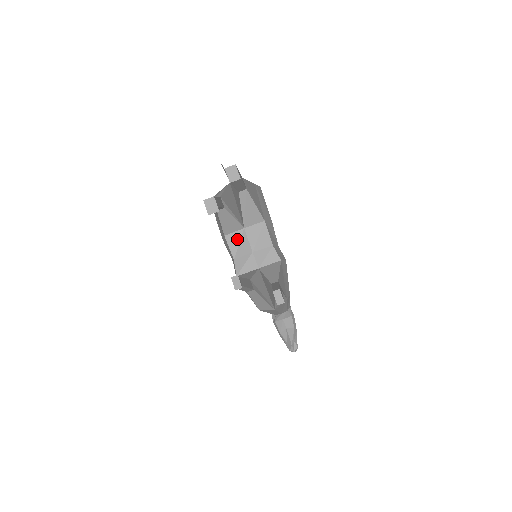
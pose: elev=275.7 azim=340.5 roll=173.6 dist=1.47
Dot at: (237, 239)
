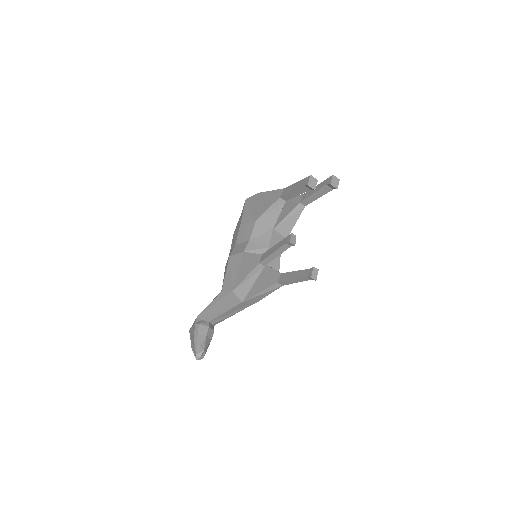
Dot at: (263, 230)
